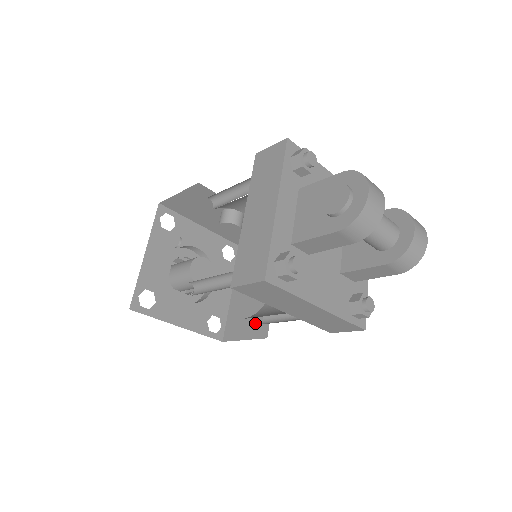
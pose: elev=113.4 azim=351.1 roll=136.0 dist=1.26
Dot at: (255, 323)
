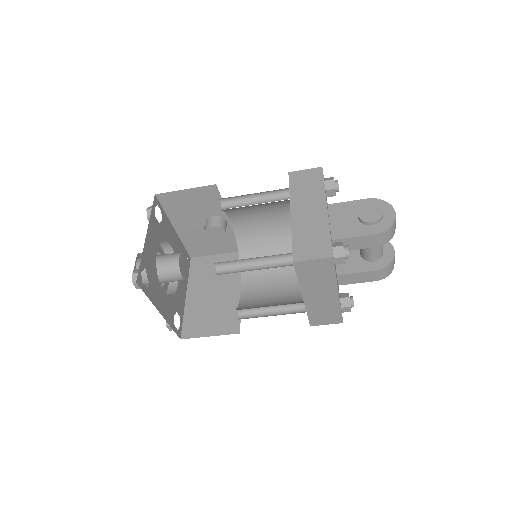
Dot at: (222, 321)
